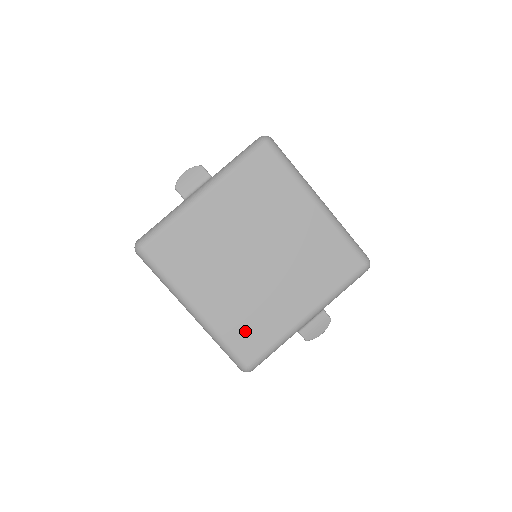
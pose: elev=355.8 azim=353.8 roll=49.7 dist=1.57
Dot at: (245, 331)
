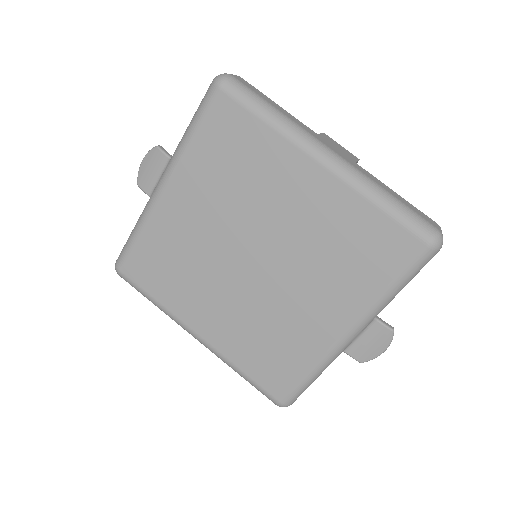
Dot at: (264, 359)
